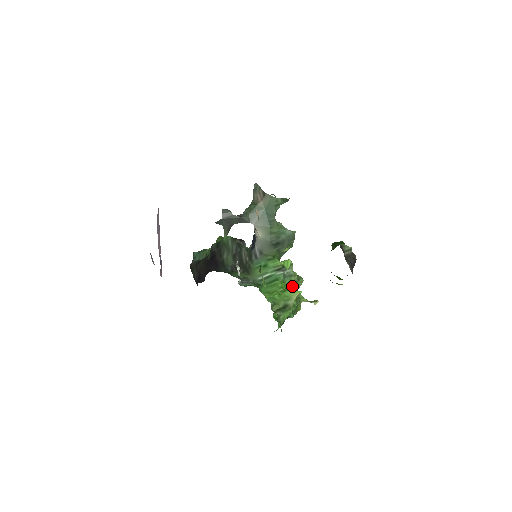
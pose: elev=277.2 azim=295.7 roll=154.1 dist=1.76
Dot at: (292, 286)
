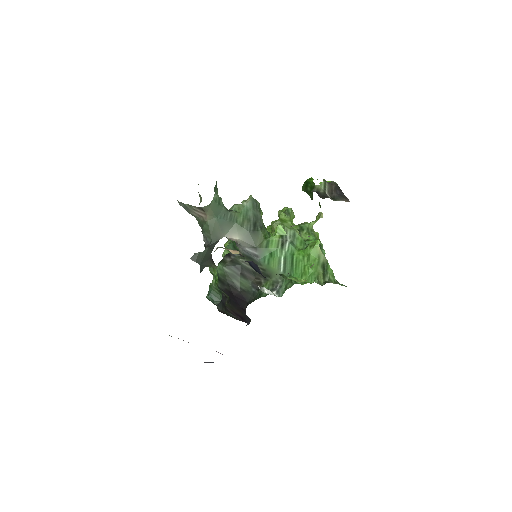
Dot at: (294, 228)
